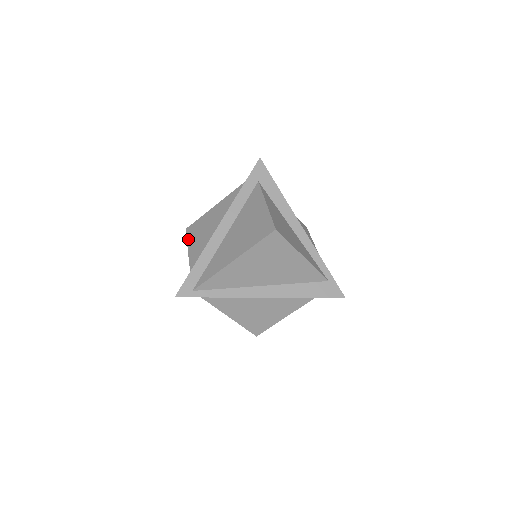
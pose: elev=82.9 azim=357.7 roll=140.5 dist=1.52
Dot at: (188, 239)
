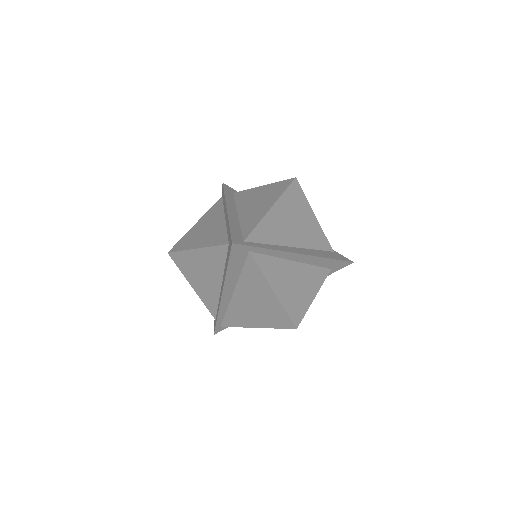
Dot at: (183, 249)
